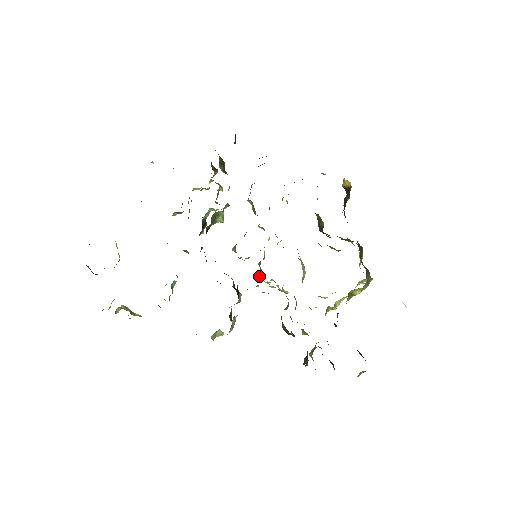
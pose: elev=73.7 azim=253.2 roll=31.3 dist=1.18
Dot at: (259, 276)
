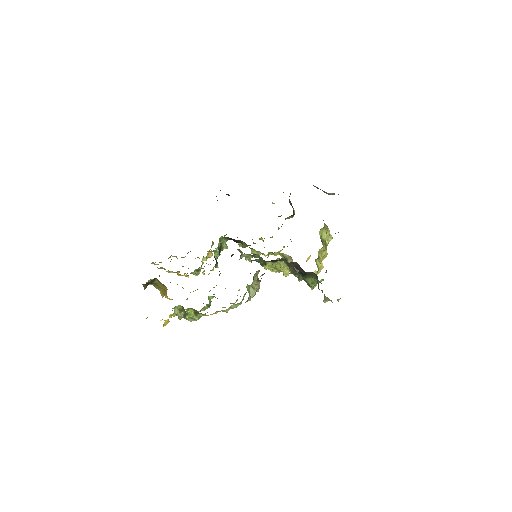
Dot at: occluded
